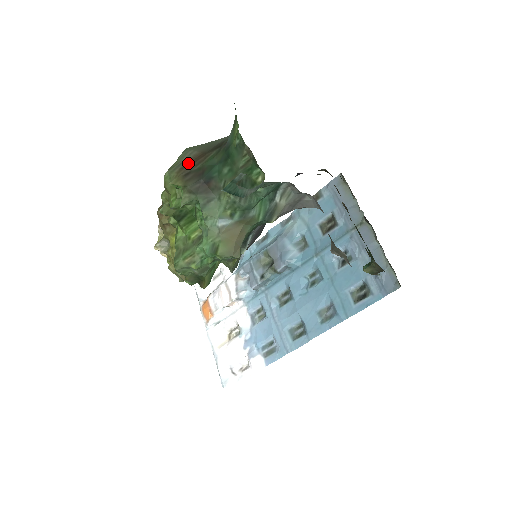
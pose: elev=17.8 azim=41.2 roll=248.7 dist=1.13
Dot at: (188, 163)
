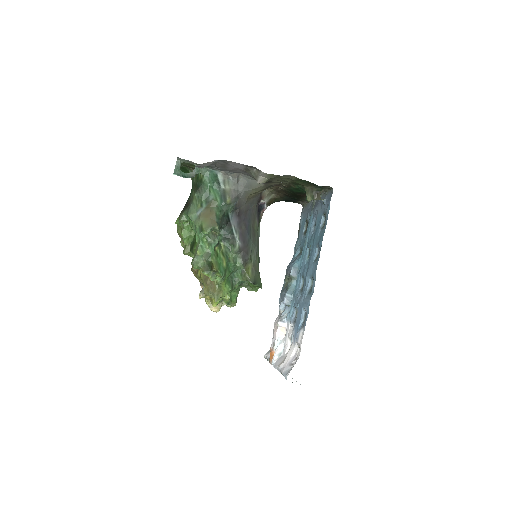
Dot at: occluded
